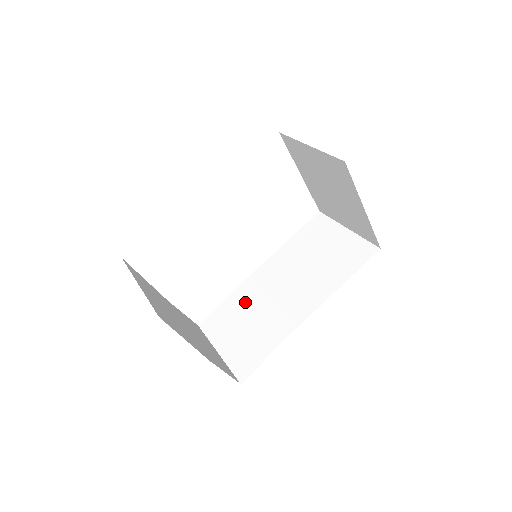
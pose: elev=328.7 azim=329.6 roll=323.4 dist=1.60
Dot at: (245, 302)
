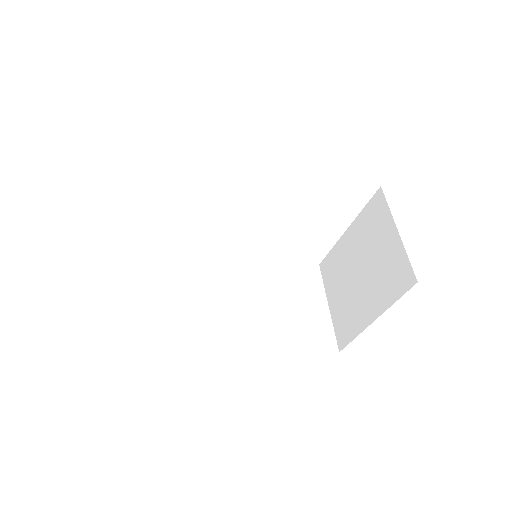
Dot at: (193, 269)
